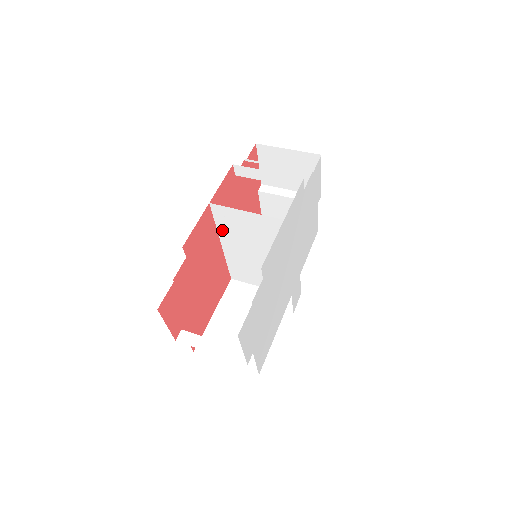
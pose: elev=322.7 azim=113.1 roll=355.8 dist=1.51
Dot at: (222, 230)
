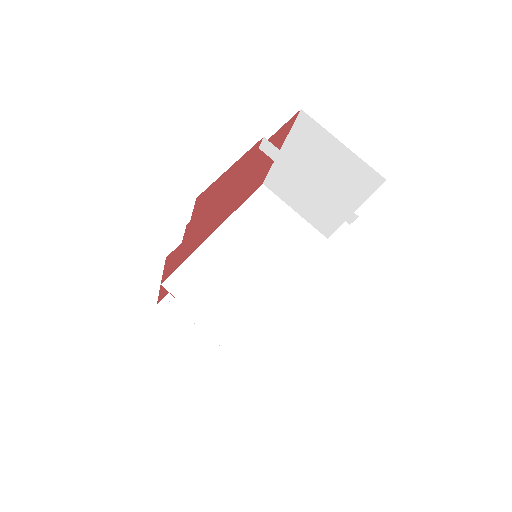
Dot at: (200, 256)
